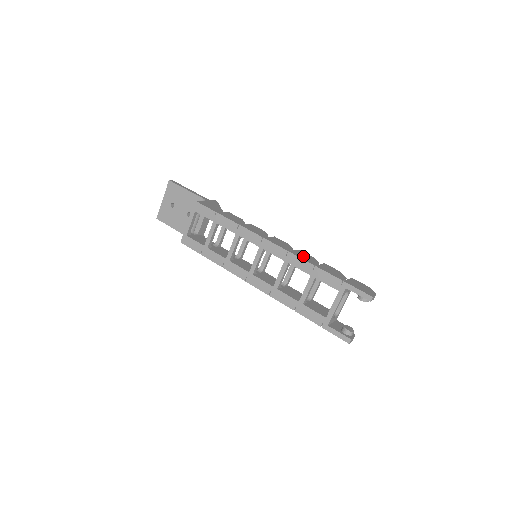
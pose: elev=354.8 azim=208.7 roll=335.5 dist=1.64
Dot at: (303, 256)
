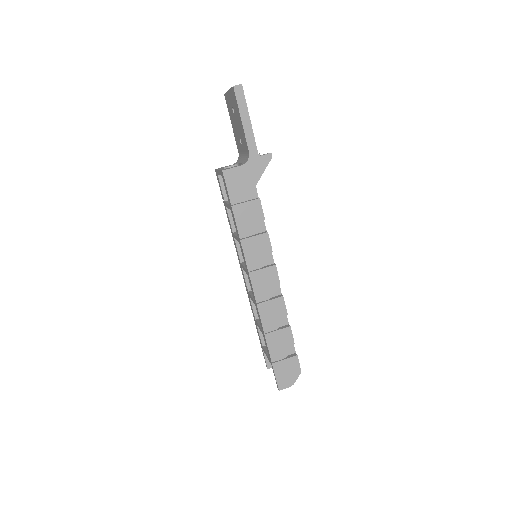
Dot at: (270, 314)
